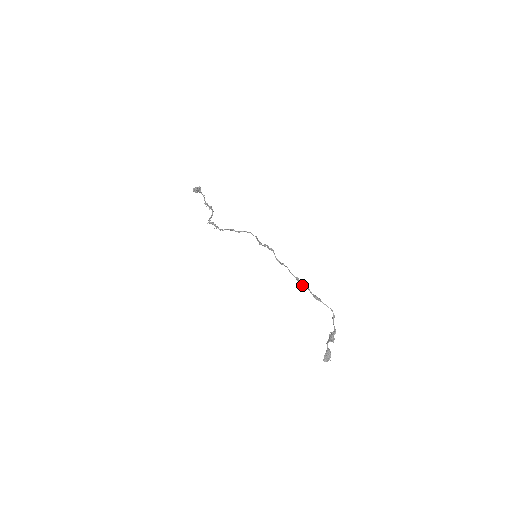
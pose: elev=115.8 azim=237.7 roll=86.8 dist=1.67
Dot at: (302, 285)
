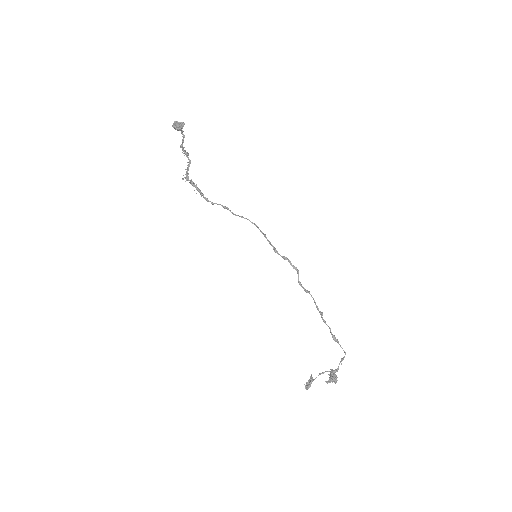
Dot at: (324, 322)
